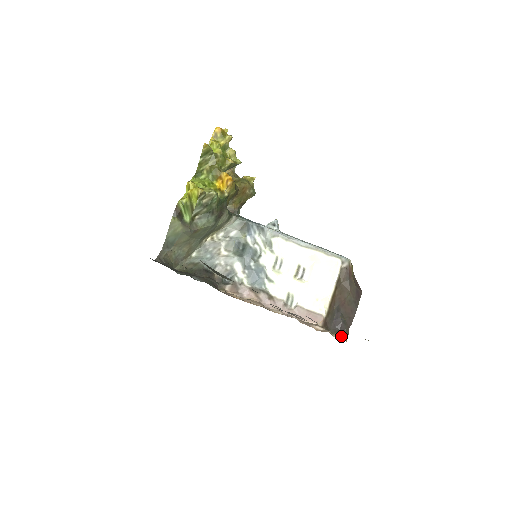
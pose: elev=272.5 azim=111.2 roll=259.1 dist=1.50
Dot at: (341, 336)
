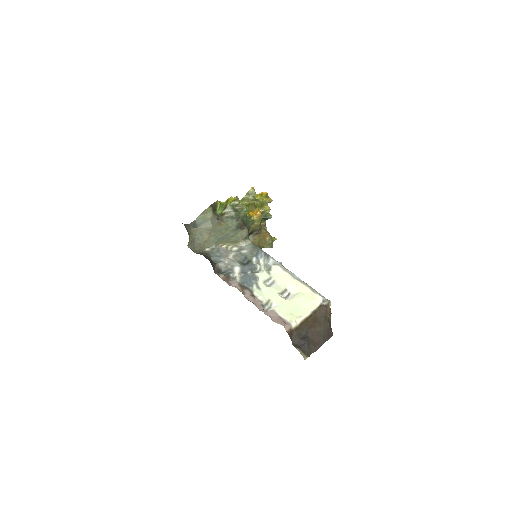
Dot at: (301, 353)
